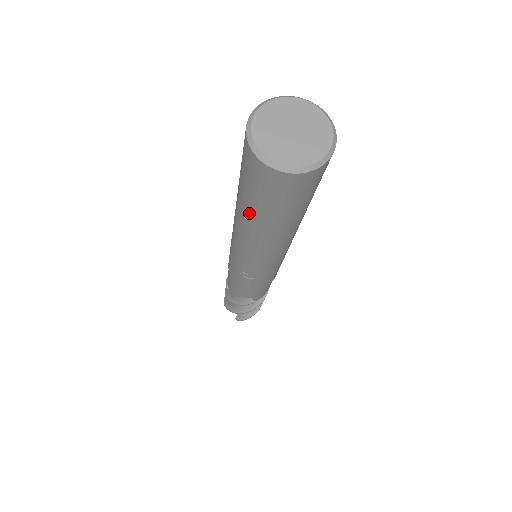
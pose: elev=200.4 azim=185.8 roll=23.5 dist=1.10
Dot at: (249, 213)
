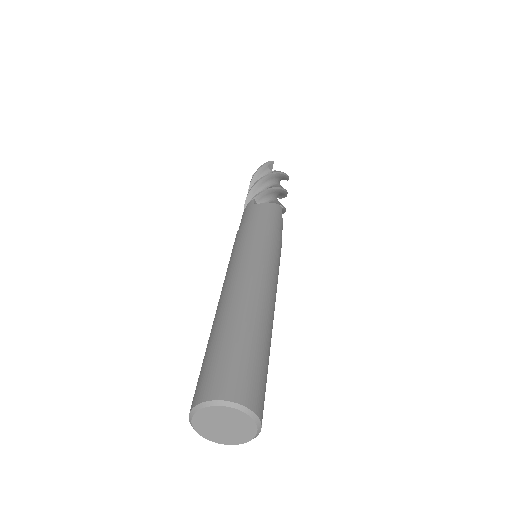
Dot at: occluded
